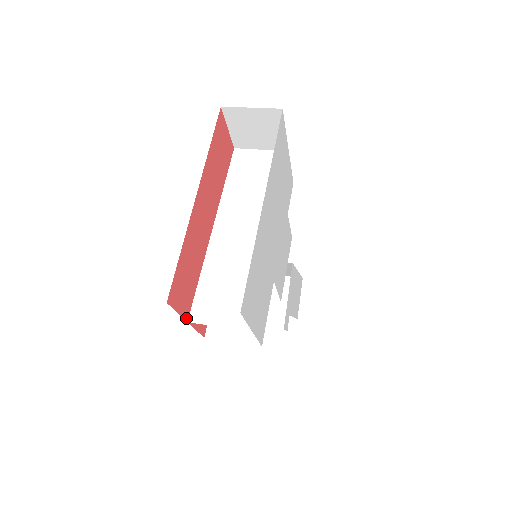
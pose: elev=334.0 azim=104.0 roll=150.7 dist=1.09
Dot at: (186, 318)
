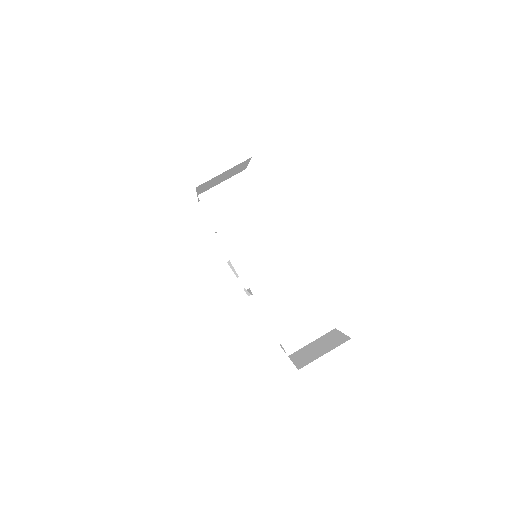
Dot at: occluded
